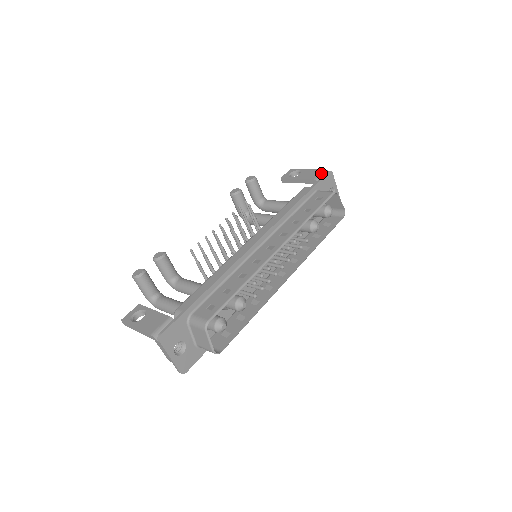
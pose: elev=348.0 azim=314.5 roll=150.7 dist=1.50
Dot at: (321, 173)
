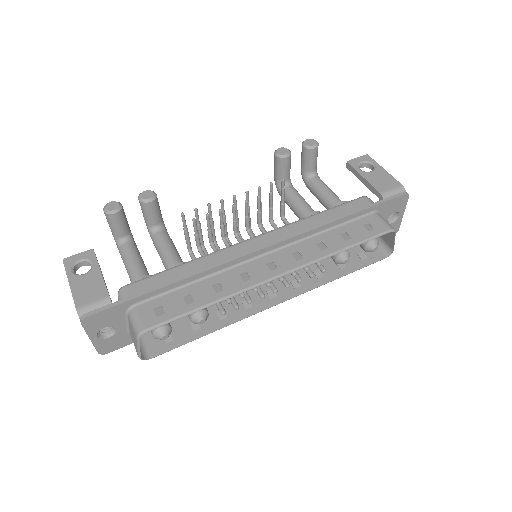
Dot at: (395, 189)
